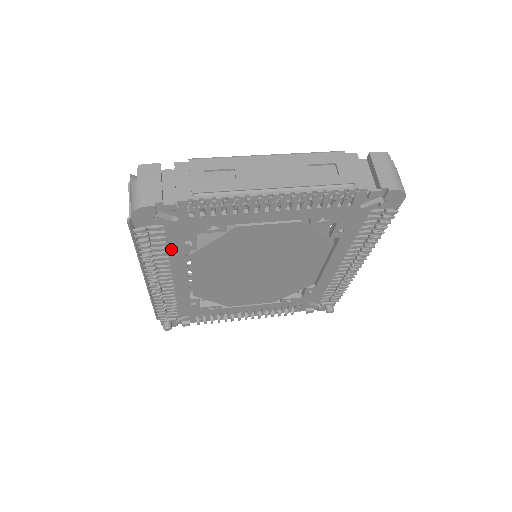
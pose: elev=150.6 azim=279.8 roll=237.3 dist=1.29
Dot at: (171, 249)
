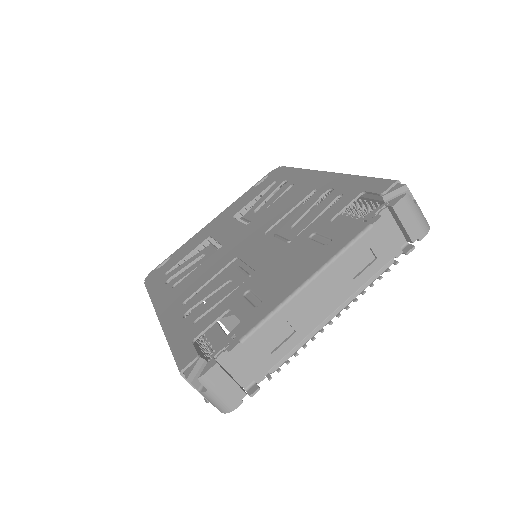
Dot at: occluded
